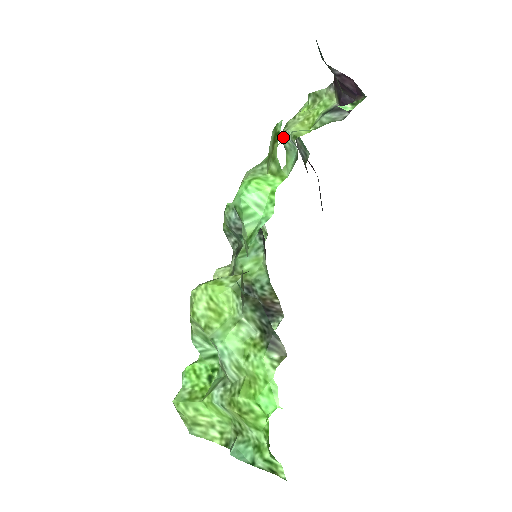
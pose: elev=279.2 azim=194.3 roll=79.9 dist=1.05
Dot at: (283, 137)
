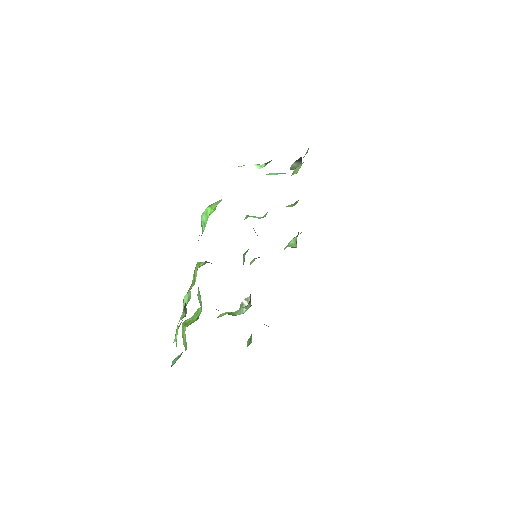
Dot at: occluded
